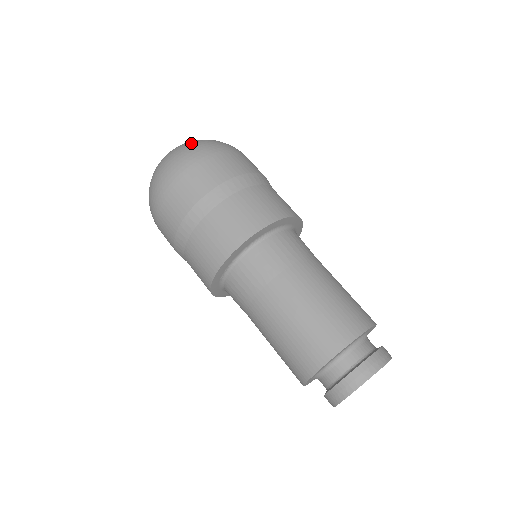
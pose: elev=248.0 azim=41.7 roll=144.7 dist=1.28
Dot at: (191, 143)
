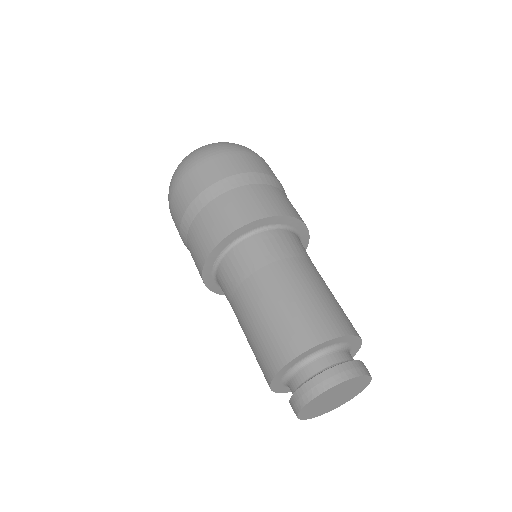
Dot at: (220, 142)
